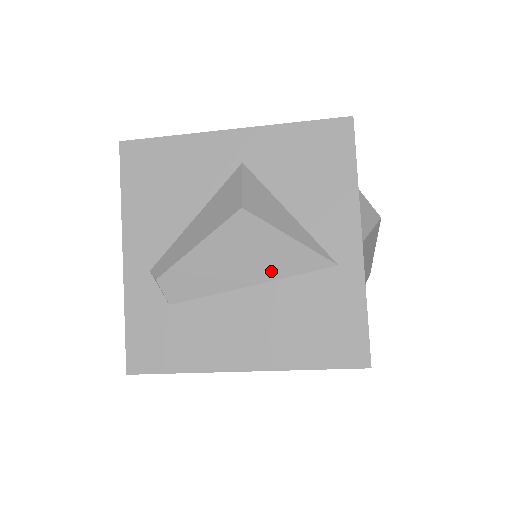
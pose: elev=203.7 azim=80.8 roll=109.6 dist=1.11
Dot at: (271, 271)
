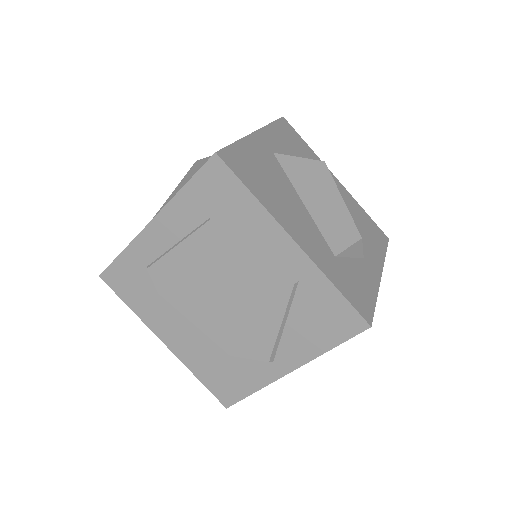
Dot at: occluded
